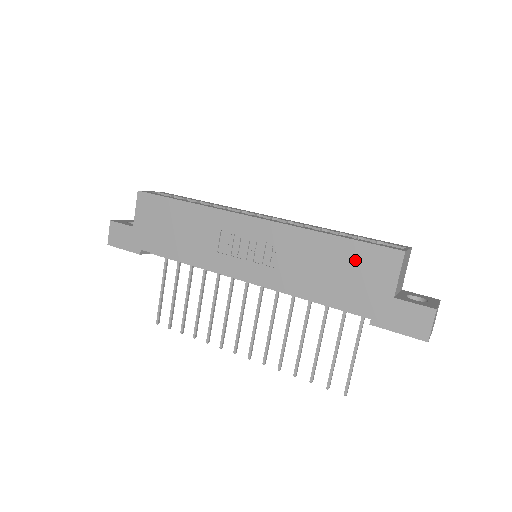
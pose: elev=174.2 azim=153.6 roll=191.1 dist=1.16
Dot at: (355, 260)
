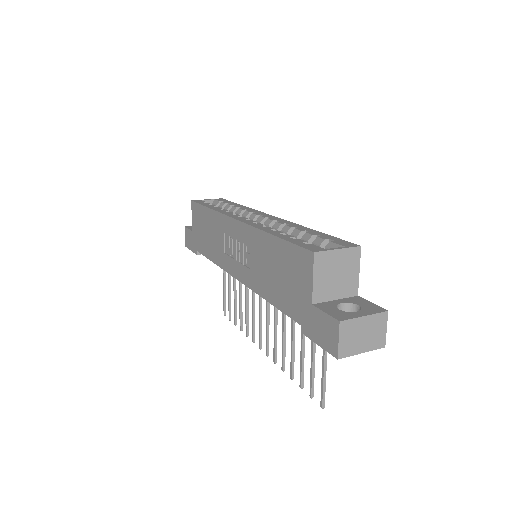
Dot at: (287, 262)
